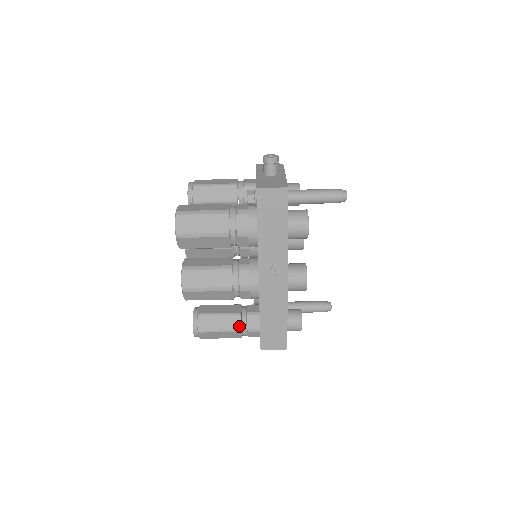
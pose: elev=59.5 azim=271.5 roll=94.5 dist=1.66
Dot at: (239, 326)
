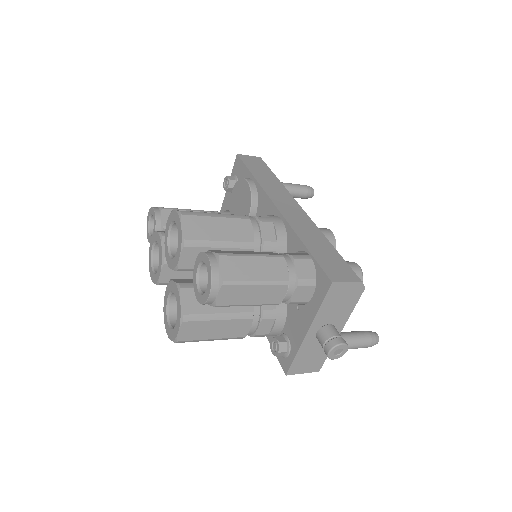
Dot at: occluded
